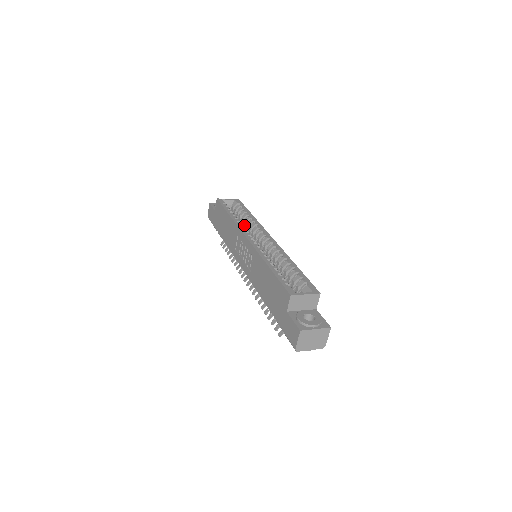
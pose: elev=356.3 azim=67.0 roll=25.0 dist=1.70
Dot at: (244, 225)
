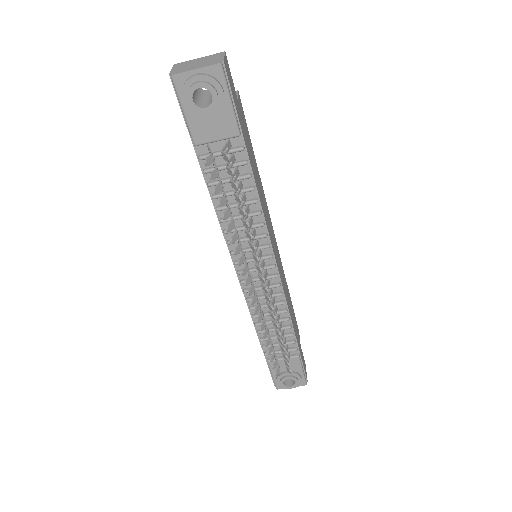
Dot at: occluded
